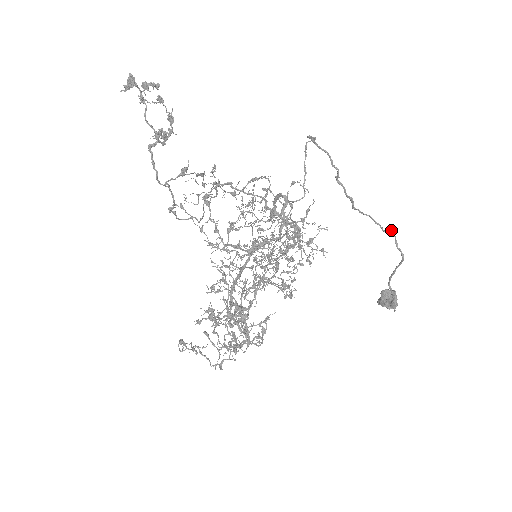
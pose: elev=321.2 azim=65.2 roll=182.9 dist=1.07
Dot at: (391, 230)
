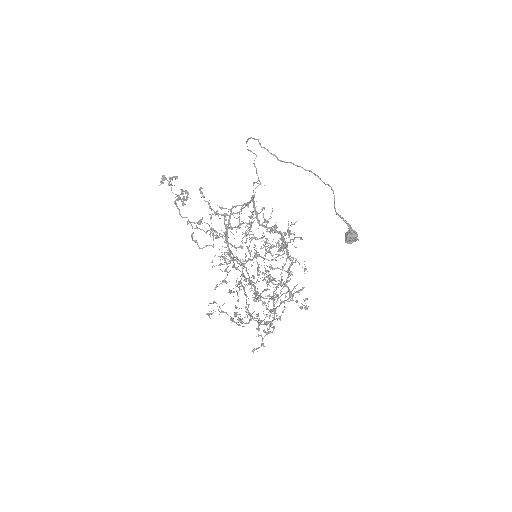
Dot at: occluded
